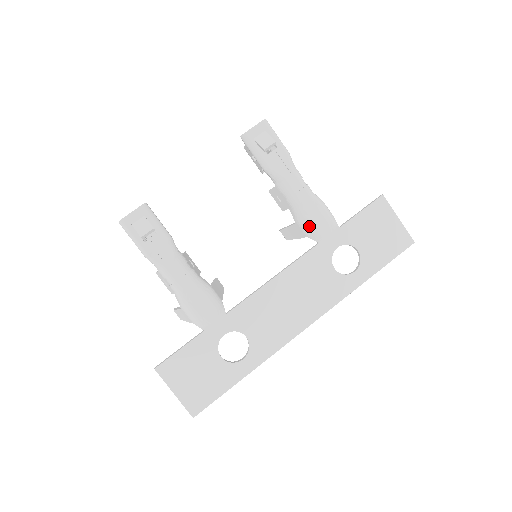
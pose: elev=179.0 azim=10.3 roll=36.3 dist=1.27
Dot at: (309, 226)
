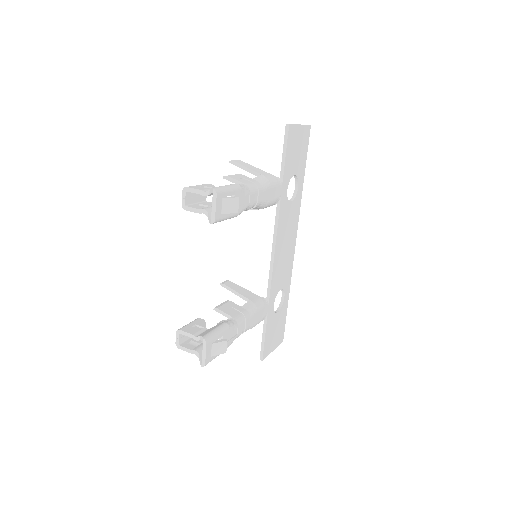
Dot at: (271, 204)
